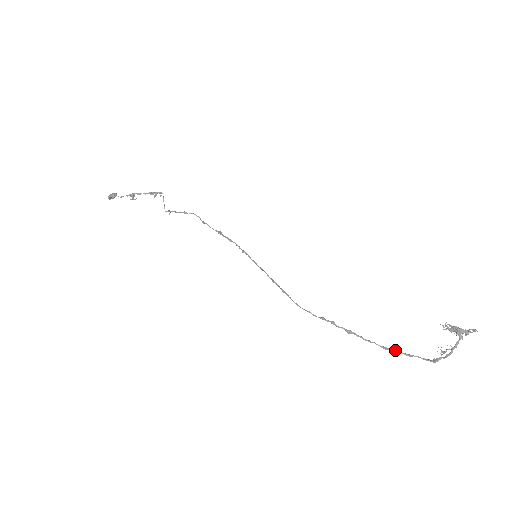
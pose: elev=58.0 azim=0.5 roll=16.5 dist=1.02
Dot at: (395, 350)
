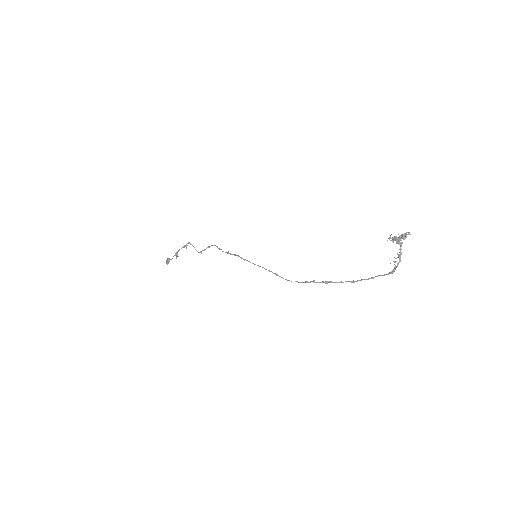
Dot at: (360, 280)
